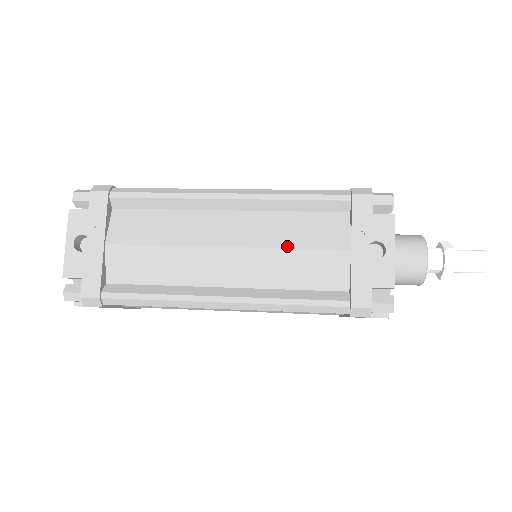
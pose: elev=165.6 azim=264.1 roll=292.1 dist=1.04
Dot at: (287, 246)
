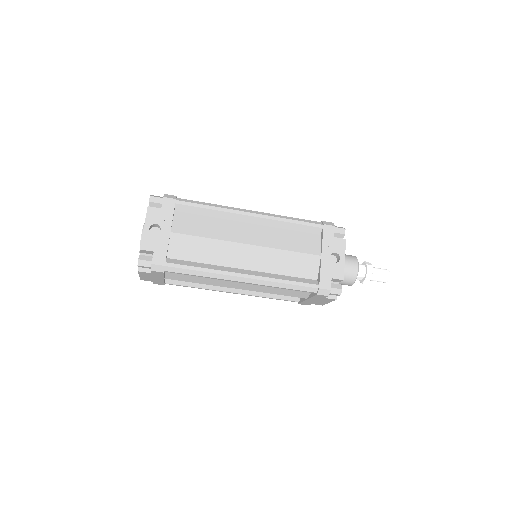
Dot at: (285, 249)
